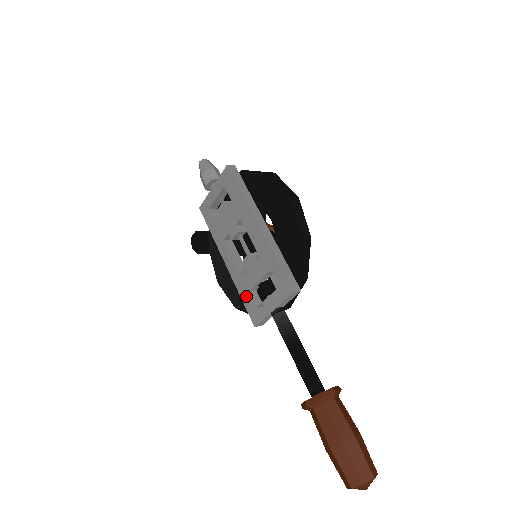
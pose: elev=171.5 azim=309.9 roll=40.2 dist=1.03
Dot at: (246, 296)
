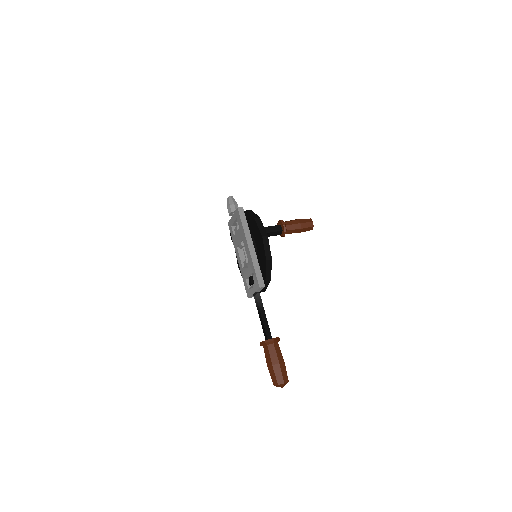
Dot at: (245, 281)
